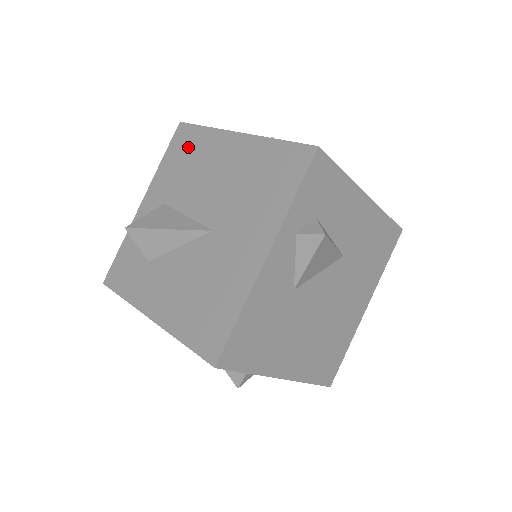
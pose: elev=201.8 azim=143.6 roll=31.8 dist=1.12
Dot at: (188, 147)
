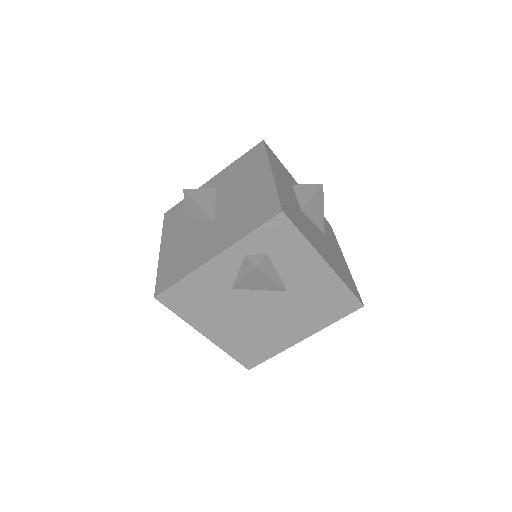
Dot at: (251, 160)
